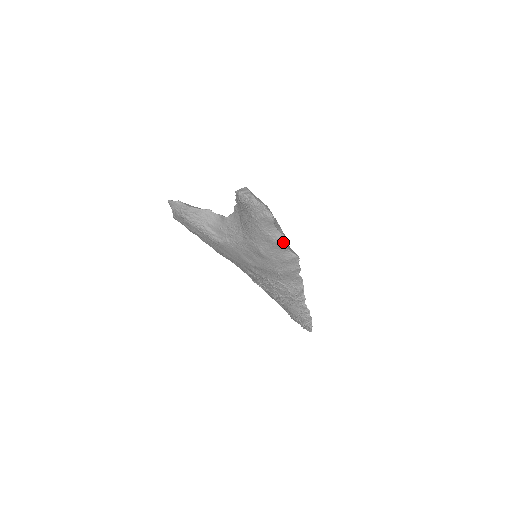
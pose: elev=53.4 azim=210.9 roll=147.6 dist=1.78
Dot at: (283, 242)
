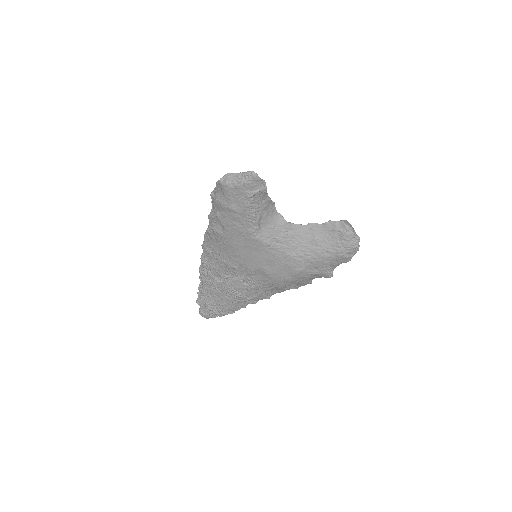
Dot at: (329, 276)
